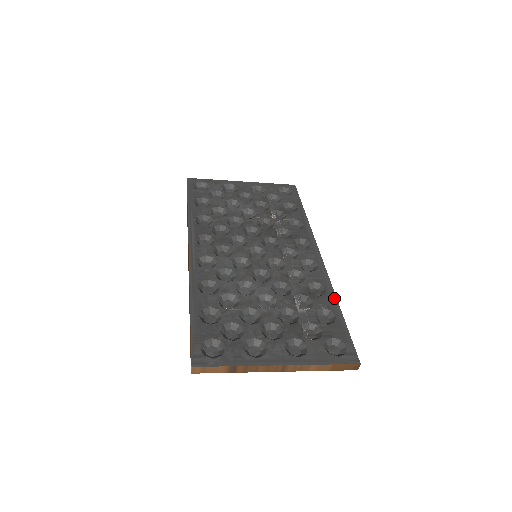
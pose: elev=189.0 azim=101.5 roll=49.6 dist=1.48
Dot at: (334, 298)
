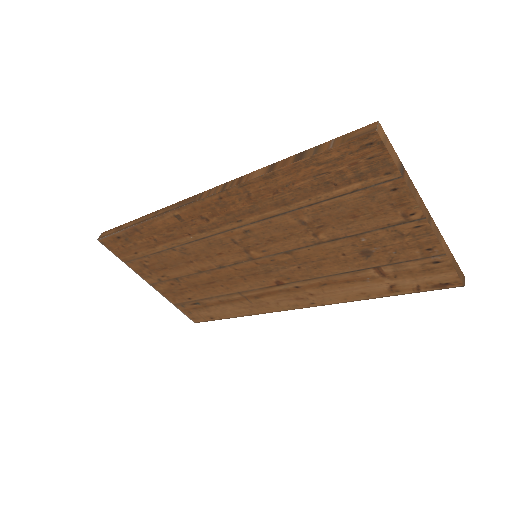
Dot at: occluded
